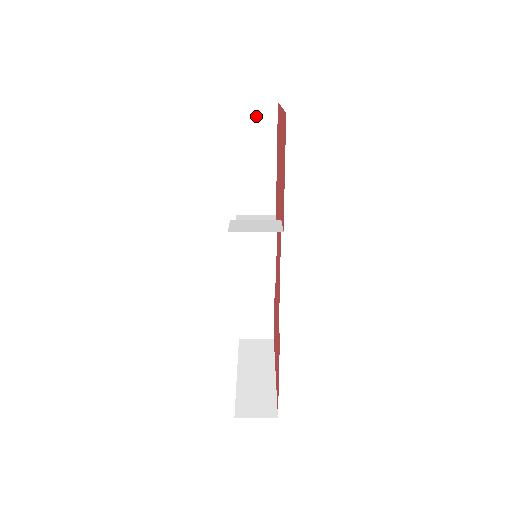
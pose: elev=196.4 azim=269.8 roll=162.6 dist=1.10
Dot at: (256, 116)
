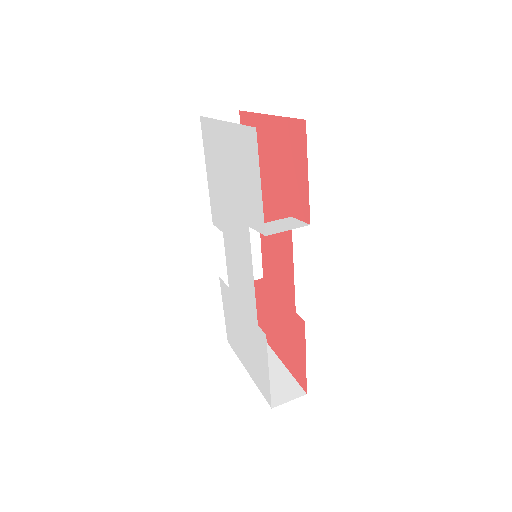
Dot at: occluded
